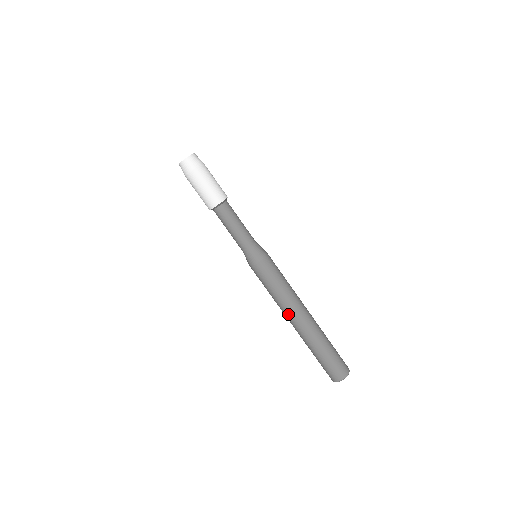
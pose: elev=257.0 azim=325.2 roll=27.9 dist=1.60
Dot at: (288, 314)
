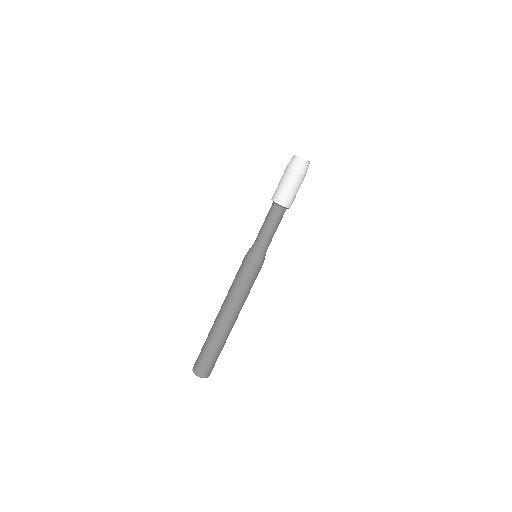
Dot at: (233, 311)
